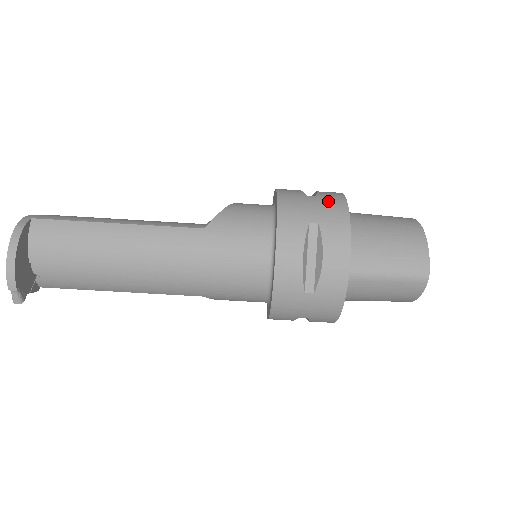
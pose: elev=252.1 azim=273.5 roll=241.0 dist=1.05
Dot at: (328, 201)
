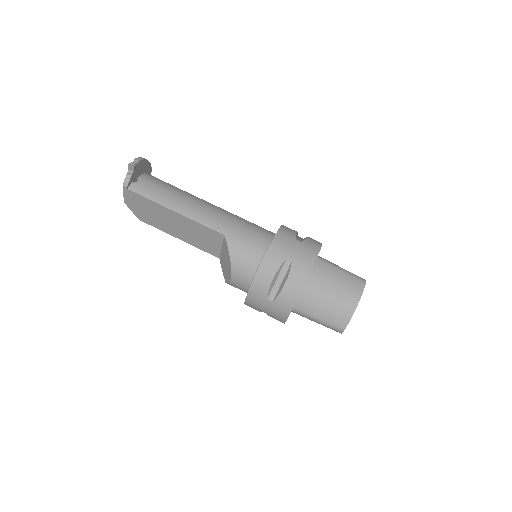
Dot at: occluded
